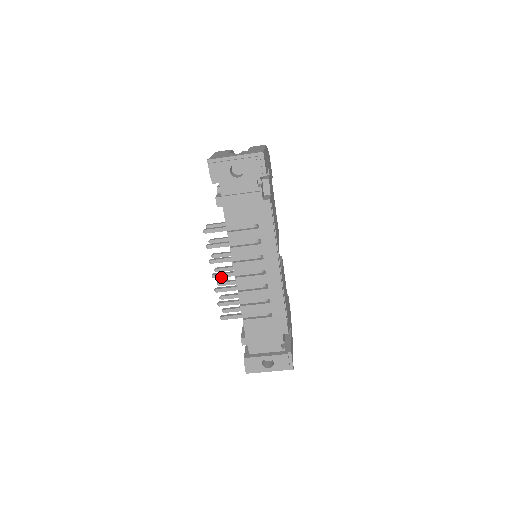
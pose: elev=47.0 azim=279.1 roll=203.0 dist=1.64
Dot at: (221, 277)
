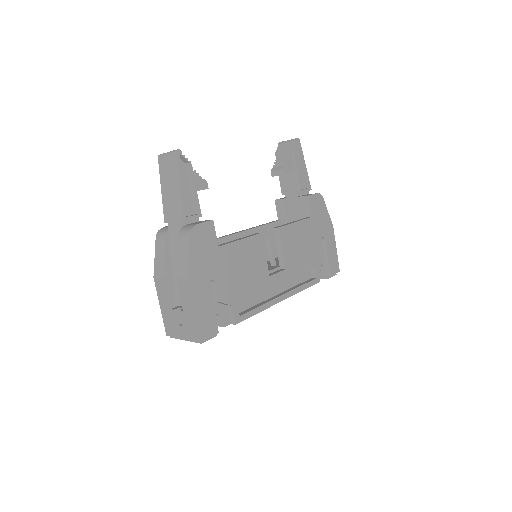
Dot at: occluded
